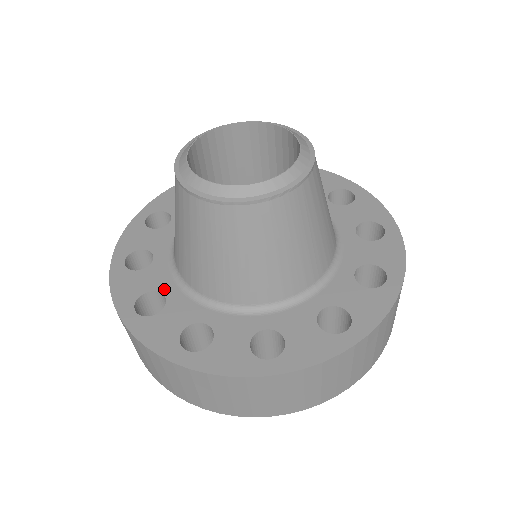
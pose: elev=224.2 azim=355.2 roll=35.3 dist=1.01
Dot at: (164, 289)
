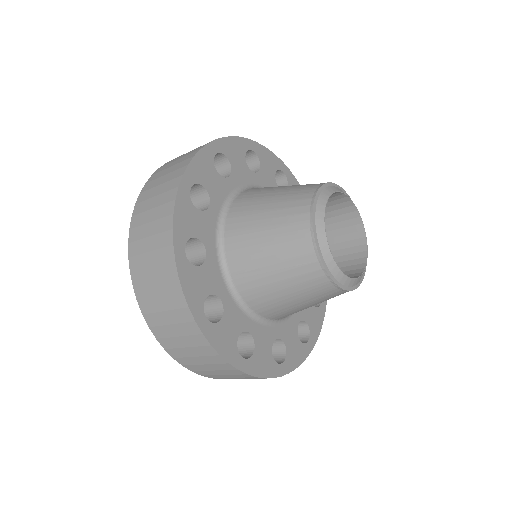
Dot at: (213, 202)
